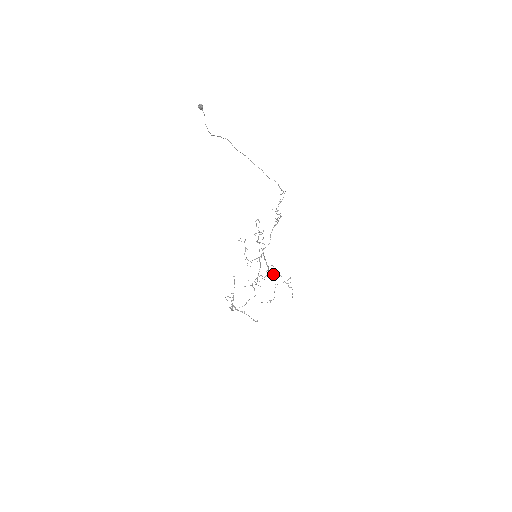
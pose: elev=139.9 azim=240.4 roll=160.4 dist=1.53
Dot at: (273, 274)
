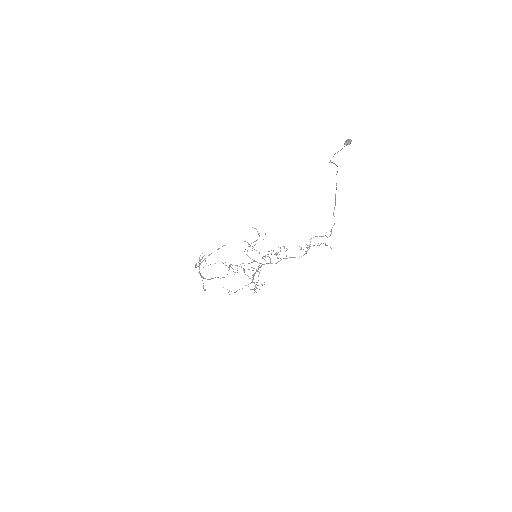
Dot at: occluded
